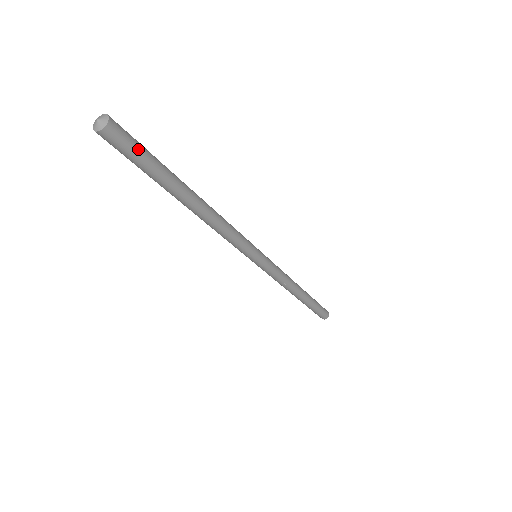
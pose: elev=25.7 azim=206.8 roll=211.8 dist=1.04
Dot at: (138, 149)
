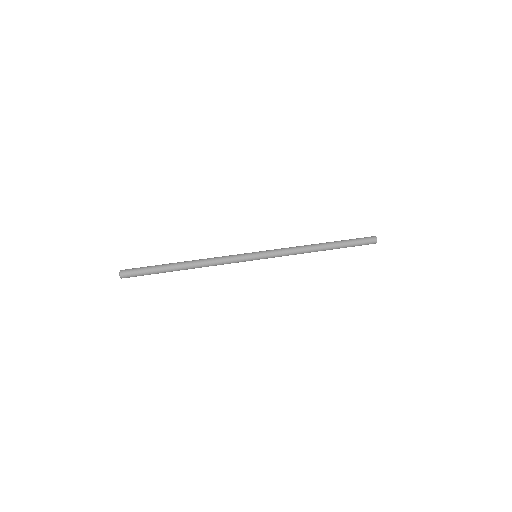
Dot at: (140, 274)
